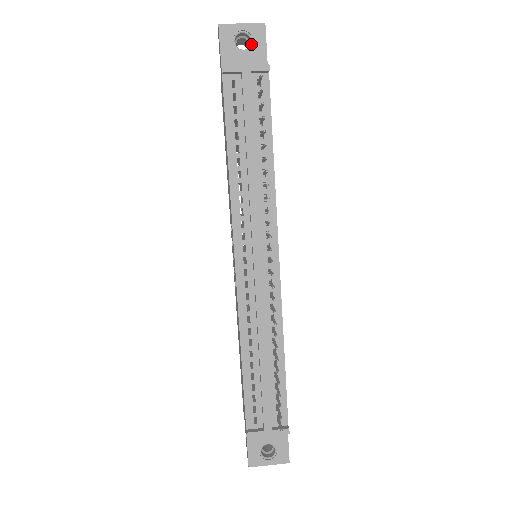
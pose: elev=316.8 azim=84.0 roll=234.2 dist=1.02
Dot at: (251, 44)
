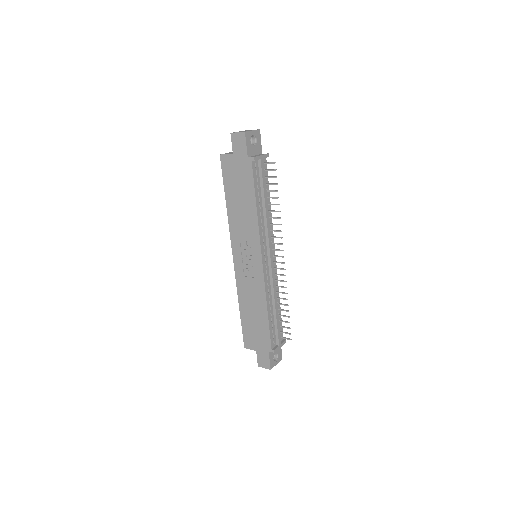
Dot at: (256, 141)
